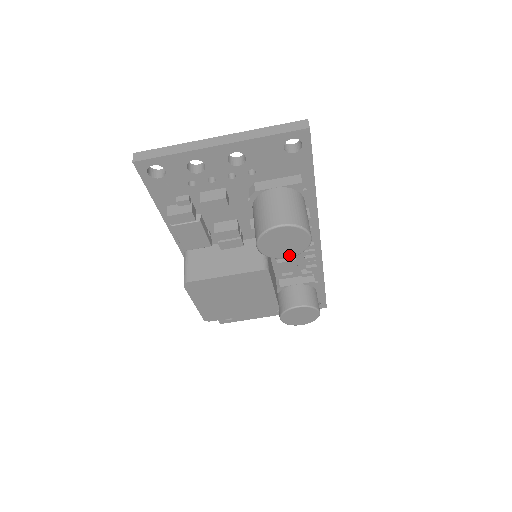
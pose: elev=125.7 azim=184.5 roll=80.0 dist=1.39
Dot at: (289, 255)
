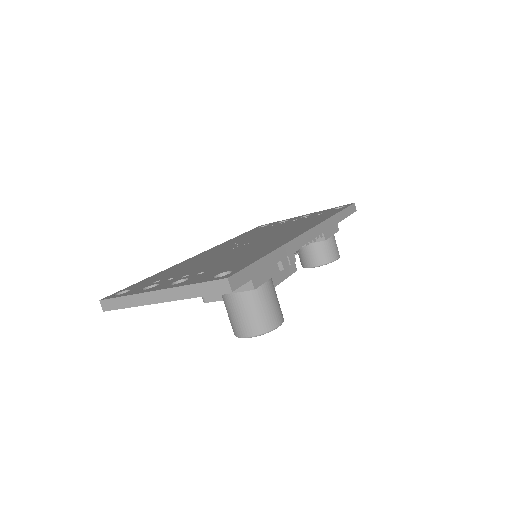
Dot at: occluded
